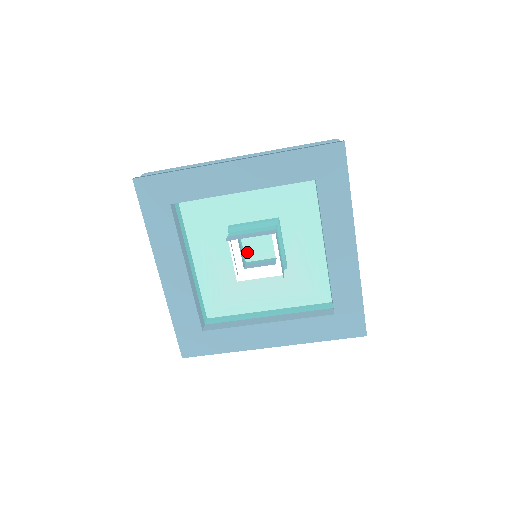
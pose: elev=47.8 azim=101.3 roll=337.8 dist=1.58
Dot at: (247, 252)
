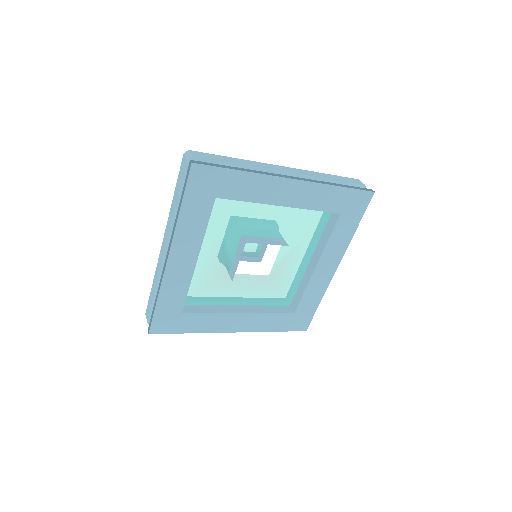
Dot at: occluded
